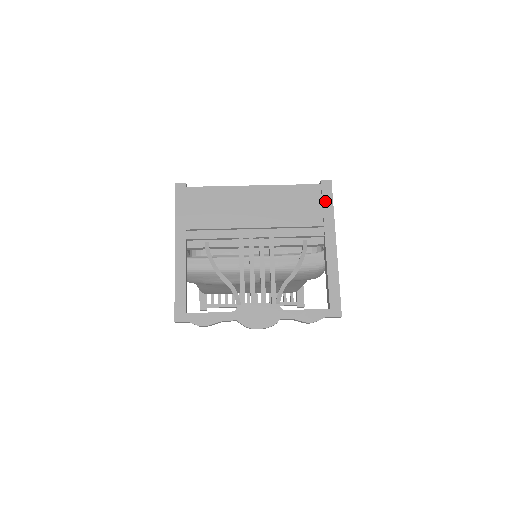
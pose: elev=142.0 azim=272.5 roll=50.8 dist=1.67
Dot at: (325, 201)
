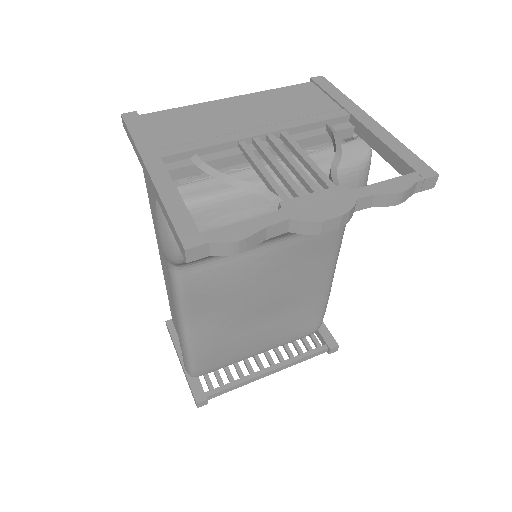
Dot at: (328, 90)
